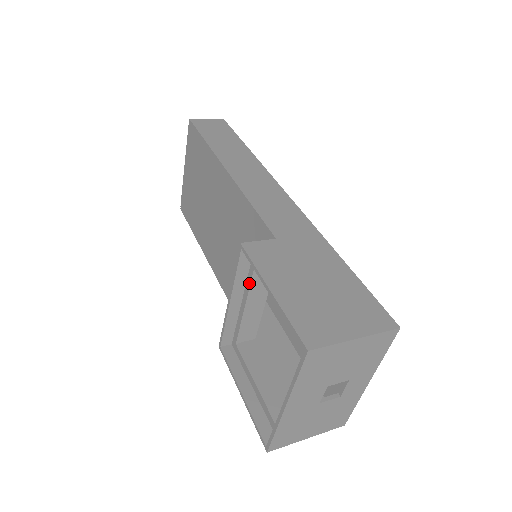
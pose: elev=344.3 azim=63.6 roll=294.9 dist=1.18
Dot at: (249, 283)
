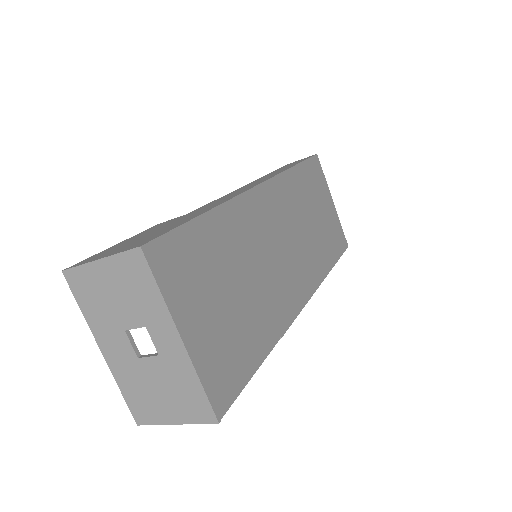
Dot at: occluded
